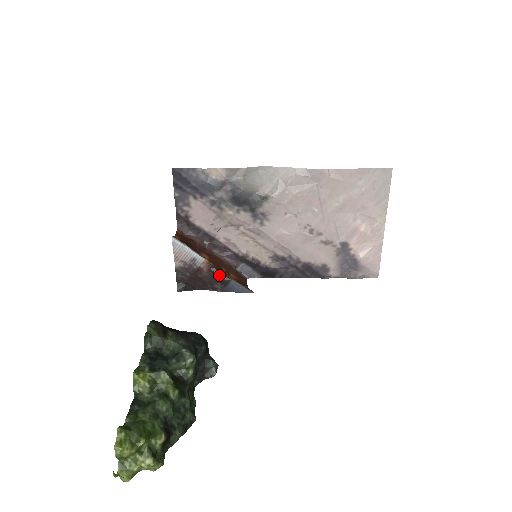
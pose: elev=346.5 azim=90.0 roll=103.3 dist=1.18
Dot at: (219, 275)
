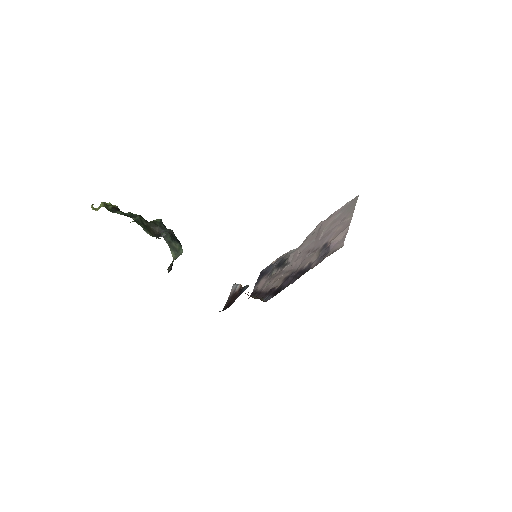
Dot at: occluded
